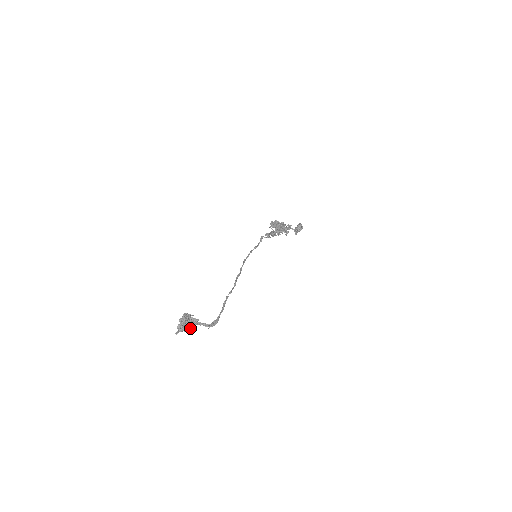
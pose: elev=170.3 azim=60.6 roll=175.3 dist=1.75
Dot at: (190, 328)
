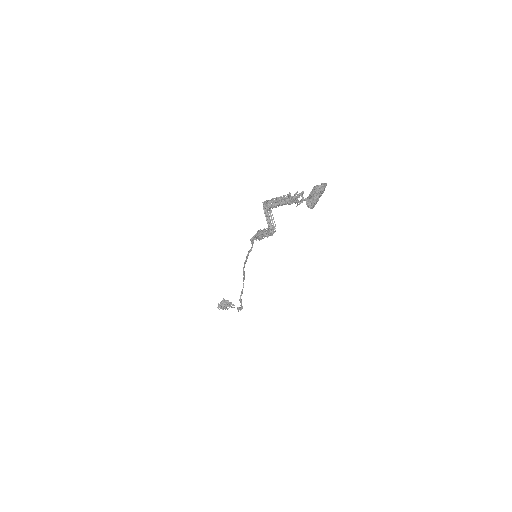
Dot at: (230, 305)
